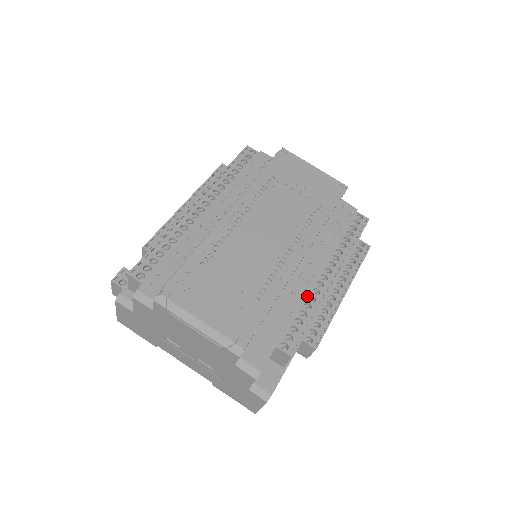
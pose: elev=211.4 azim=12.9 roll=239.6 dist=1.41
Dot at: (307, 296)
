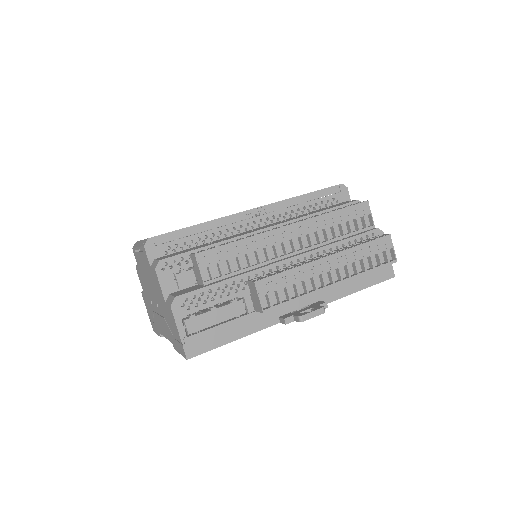
Dot at: (251, 235)
